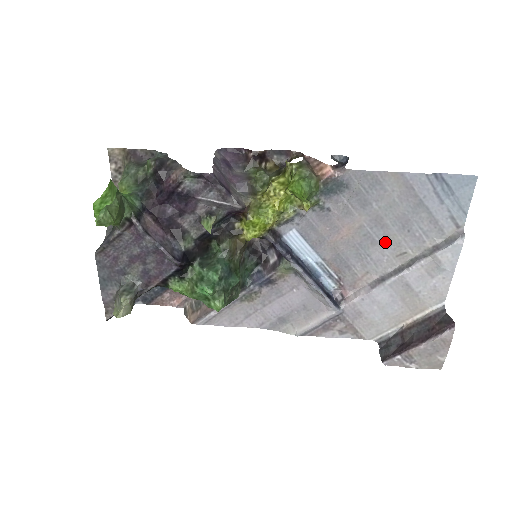
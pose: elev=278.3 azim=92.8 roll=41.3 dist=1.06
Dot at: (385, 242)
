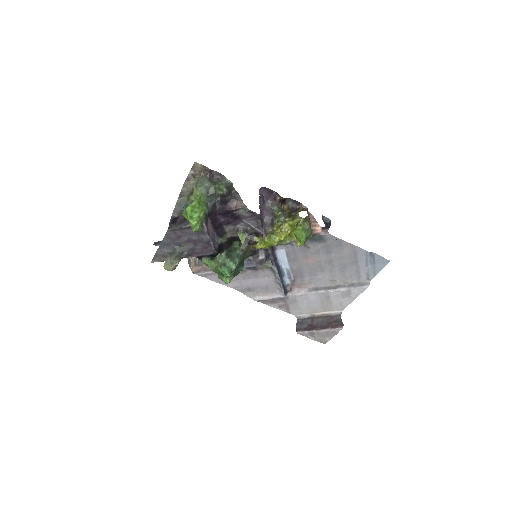
Dot at: (328, 272)
